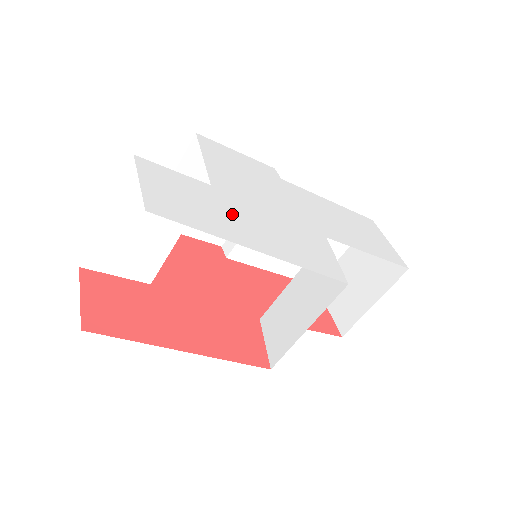
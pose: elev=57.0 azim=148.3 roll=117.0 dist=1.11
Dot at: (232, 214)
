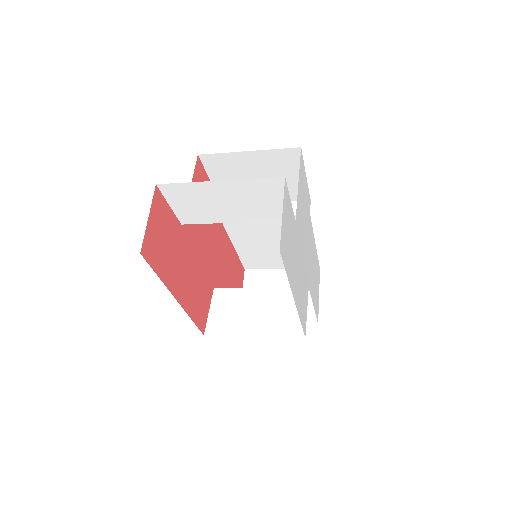
Dot at: (295, 257)
